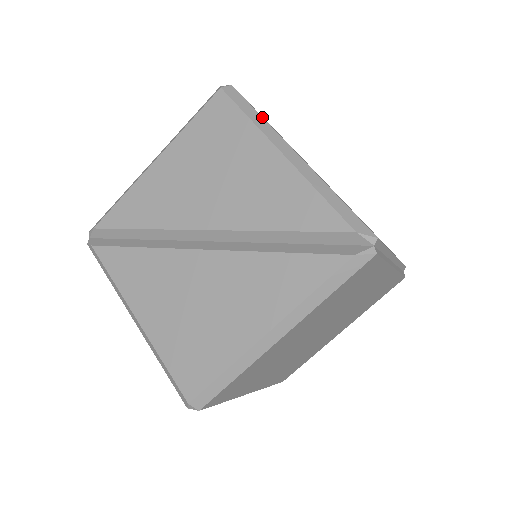
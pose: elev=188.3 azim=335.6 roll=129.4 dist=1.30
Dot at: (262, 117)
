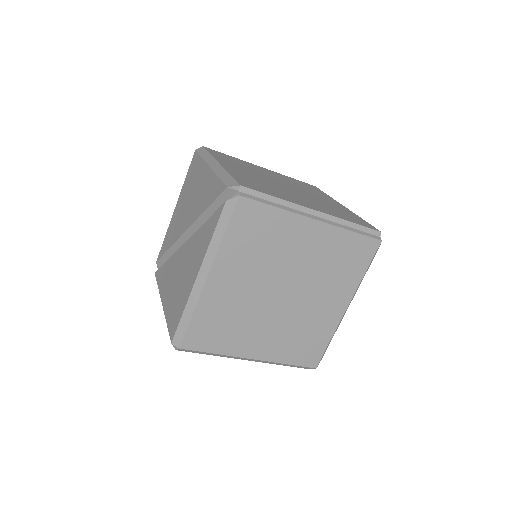
Dot at: (210, 154)
